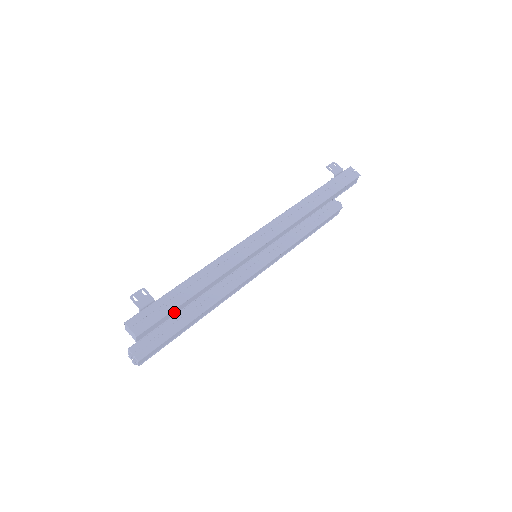
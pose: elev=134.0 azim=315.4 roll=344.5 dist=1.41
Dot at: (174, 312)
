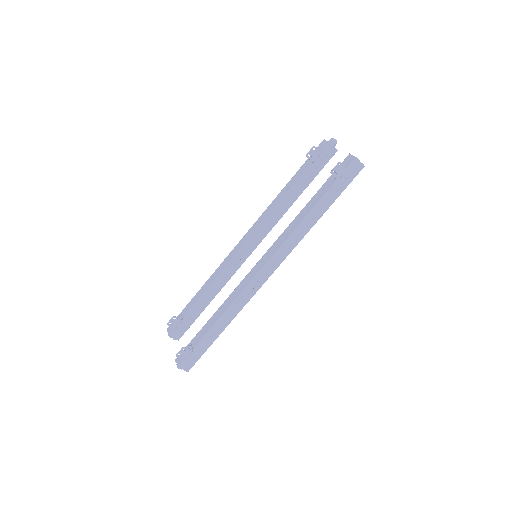
Dot at: occluded
